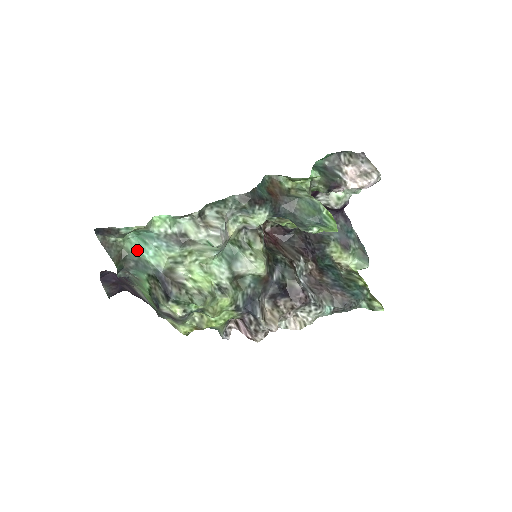
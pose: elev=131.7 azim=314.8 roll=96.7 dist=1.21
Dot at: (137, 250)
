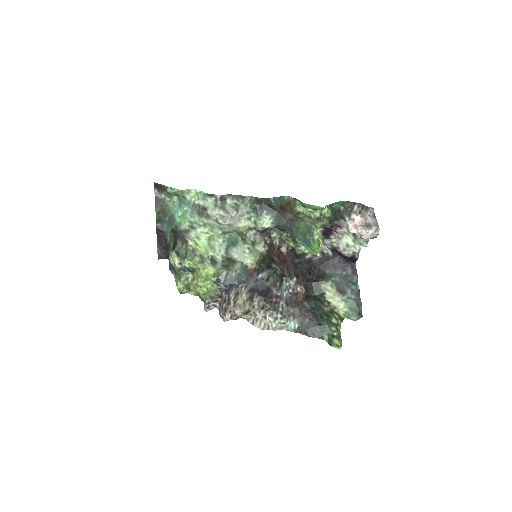
Dot at: (174, 210)
